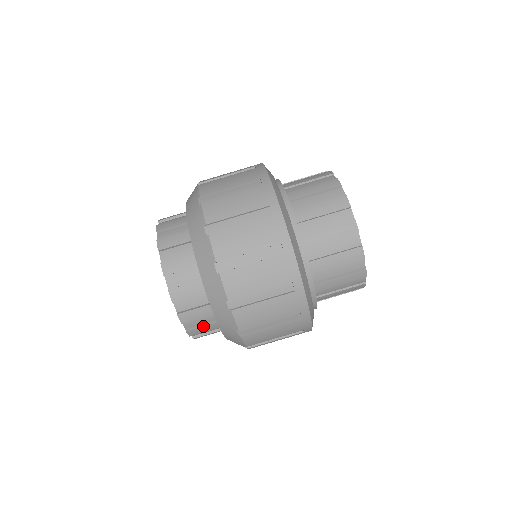
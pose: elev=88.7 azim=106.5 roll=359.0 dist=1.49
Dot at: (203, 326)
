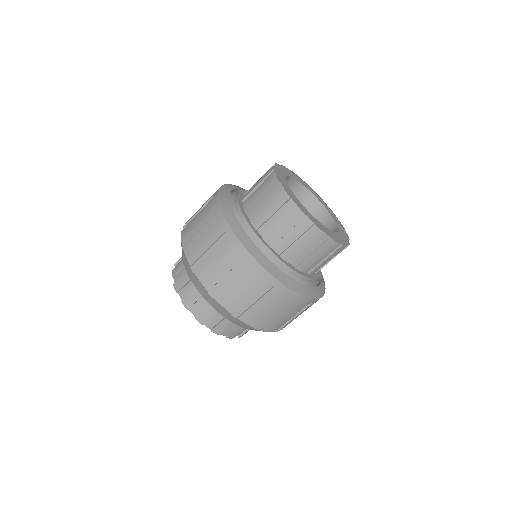
Dot at: (220, 322)
